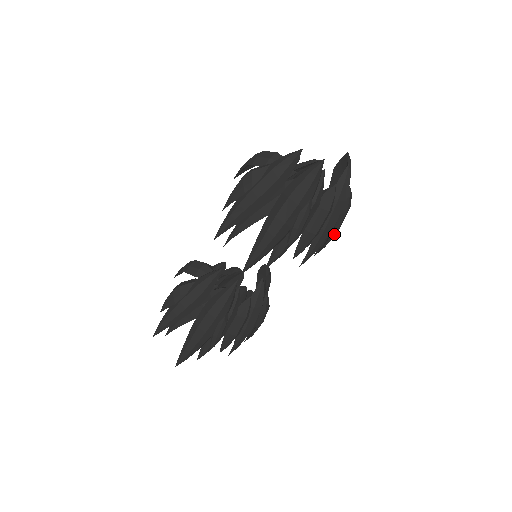
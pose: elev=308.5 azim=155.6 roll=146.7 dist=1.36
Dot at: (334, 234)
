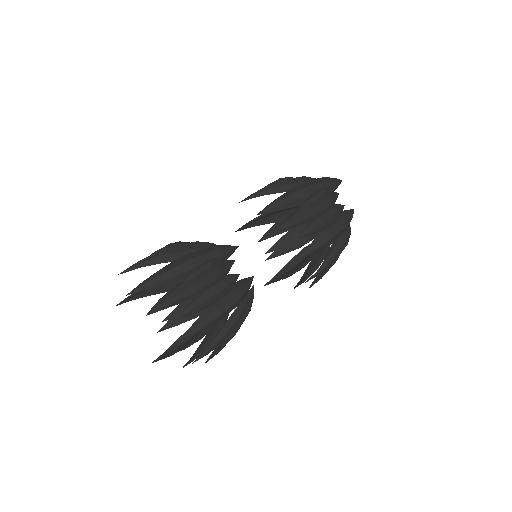
Dot at: (330, 259)
